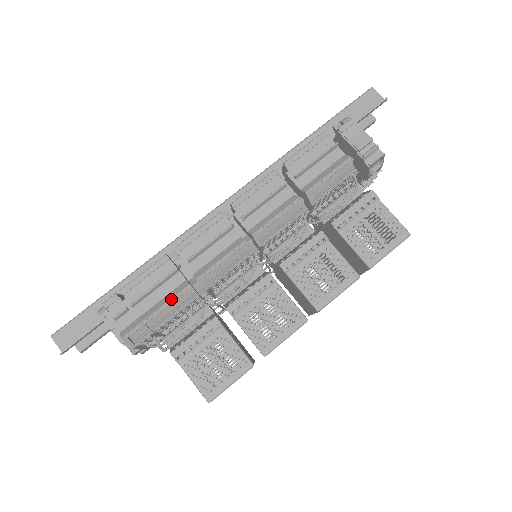
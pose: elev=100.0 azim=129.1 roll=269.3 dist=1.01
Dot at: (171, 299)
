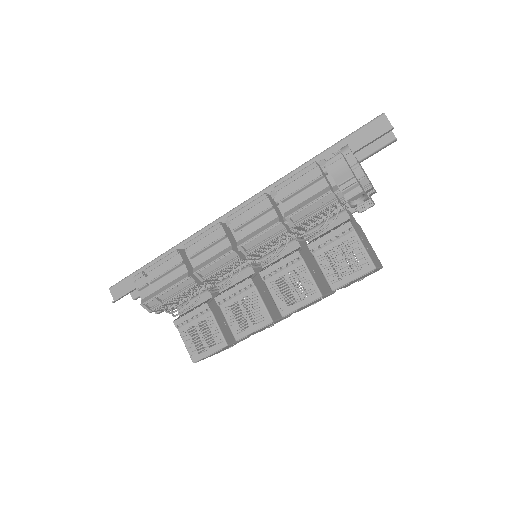
Dot at: (174, 284)
